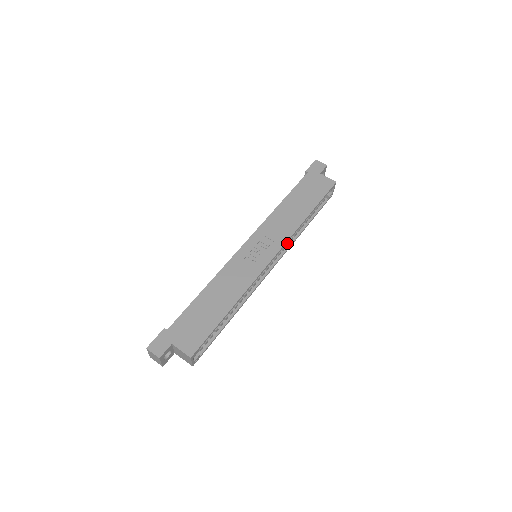
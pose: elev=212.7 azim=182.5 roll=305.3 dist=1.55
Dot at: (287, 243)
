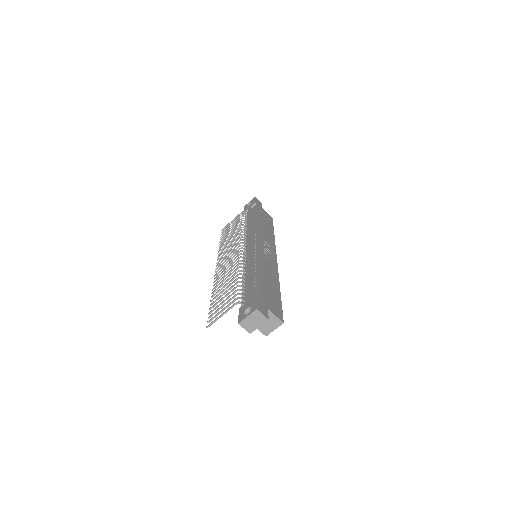
Dot at: occluded
